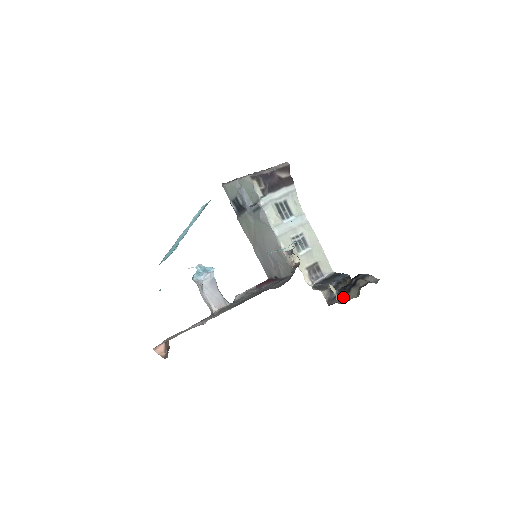
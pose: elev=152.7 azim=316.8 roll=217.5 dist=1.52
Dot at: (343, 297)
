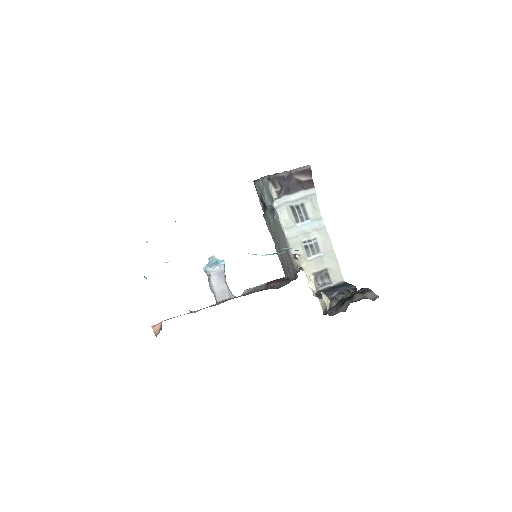
Dot at: (337, 309)
